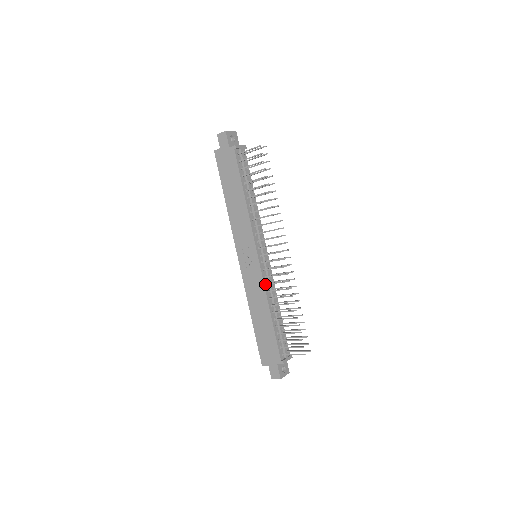
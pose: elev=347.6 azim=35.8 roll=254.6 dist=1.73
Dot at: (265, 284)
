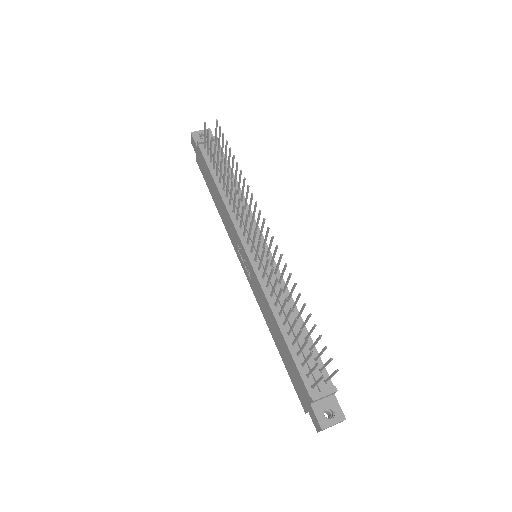
Dot at: (264, 287)
